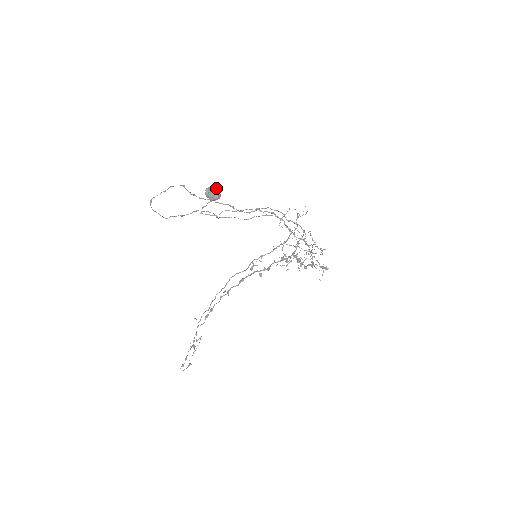
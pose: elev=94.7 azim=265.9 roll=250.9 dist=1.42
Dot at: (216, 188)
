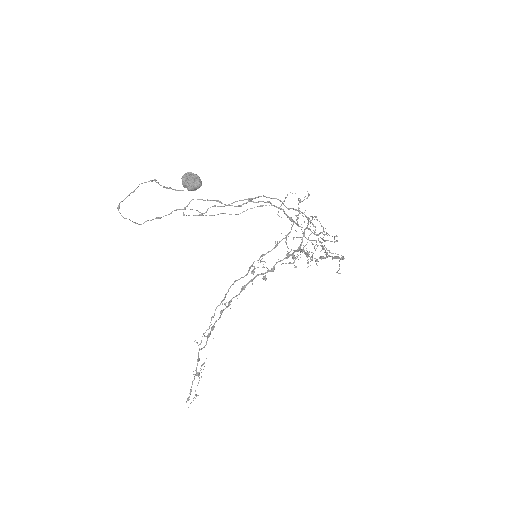
Dot at: (194, 174)
